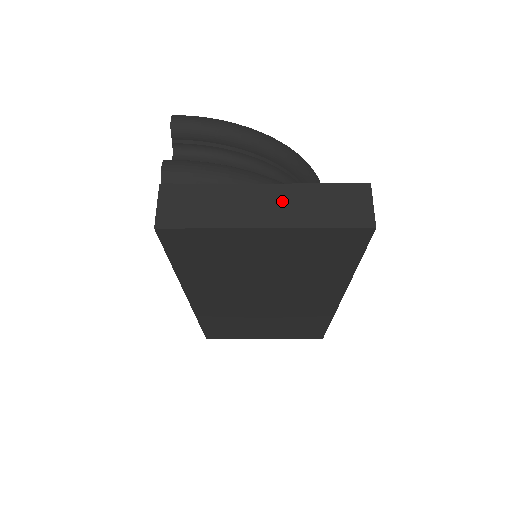
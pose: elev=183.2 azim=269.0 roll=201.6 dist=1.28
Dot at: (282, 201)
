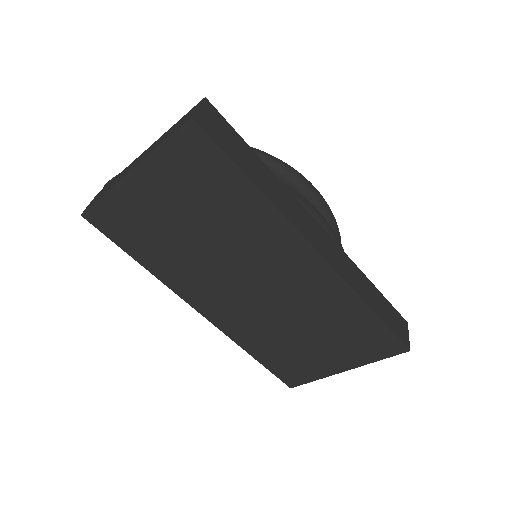
Dot at: (148, 150)
